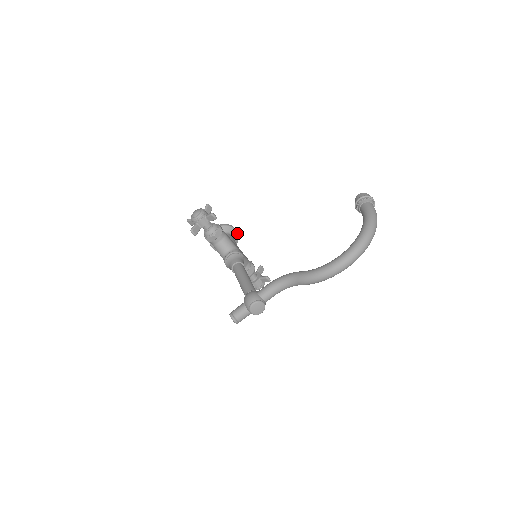
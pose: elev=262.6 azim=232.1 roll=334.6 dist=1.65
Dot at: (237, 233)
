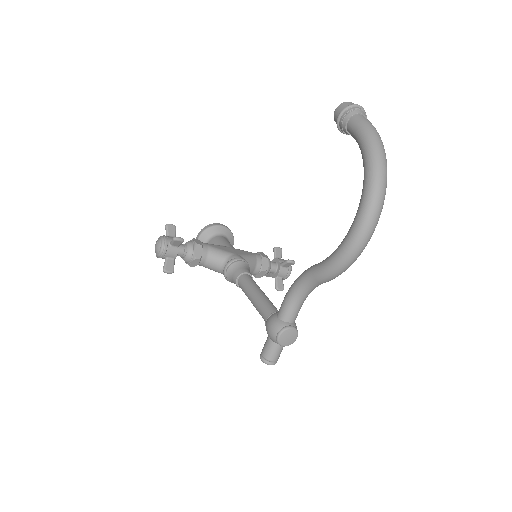
Dot at: (226, 228)
